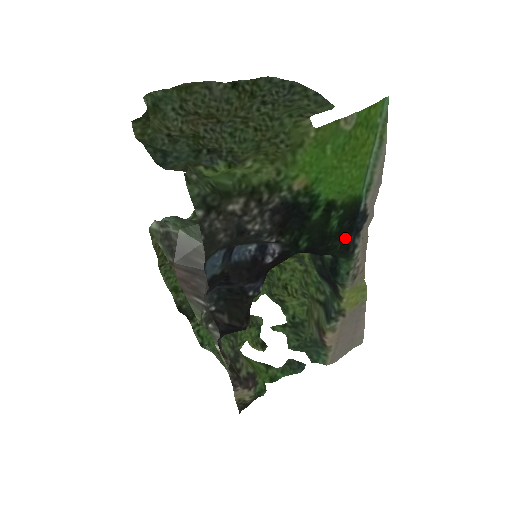
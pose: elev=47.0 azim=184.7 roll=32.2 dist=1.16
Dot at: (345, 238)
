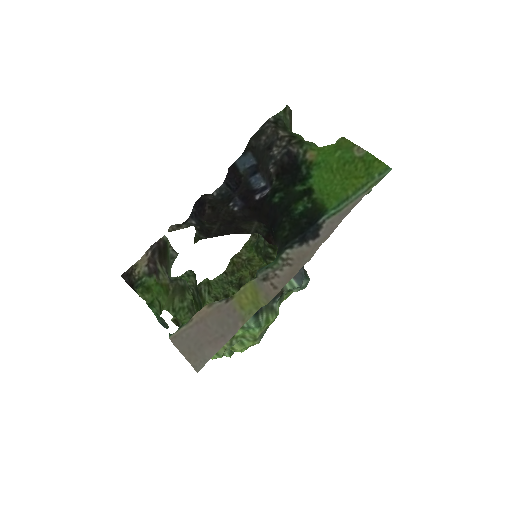
Dot at: (294, 234)
